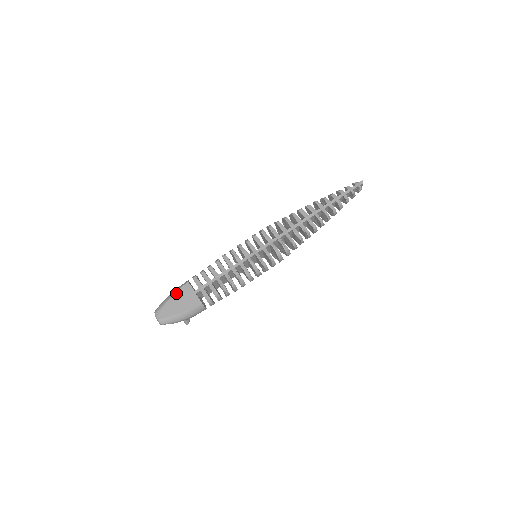
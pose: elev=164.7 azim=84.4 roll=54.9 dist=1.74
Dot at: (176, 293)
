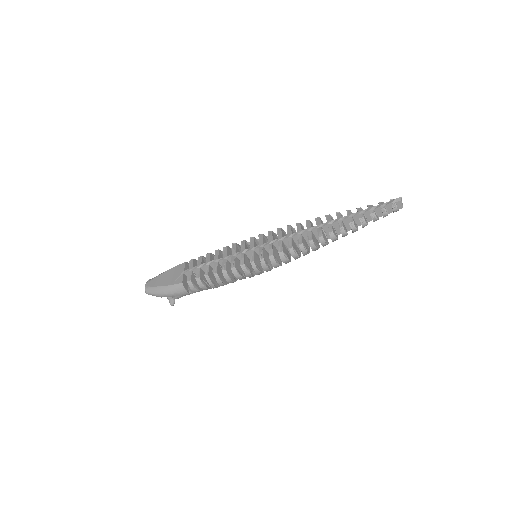
Dot at: (171, 269)
